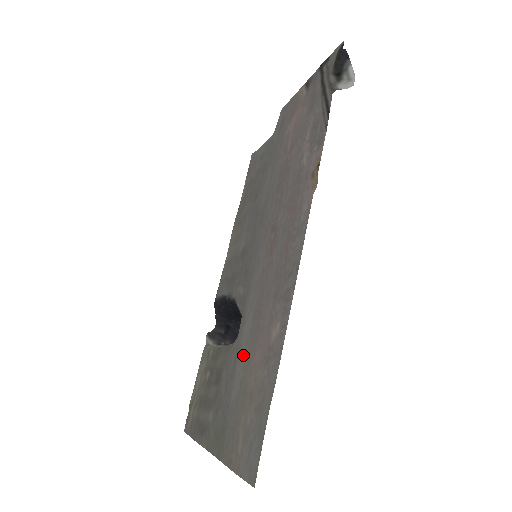
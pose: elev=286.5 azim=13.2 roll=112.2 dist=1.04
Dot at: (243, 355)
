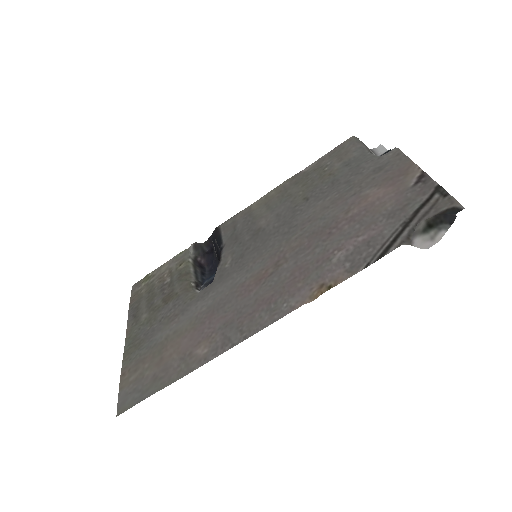
Dot at: (183, 321)
